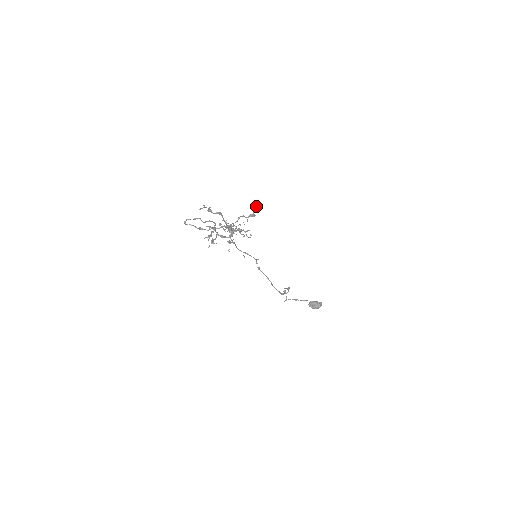
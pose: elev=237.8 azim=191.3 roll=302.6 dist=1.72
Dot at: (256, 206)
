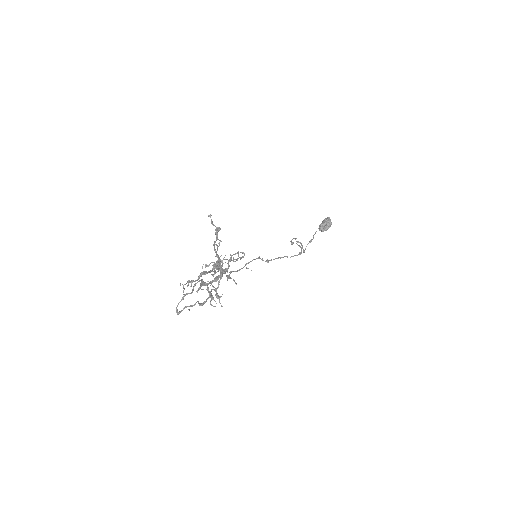
Dot at: occluded
